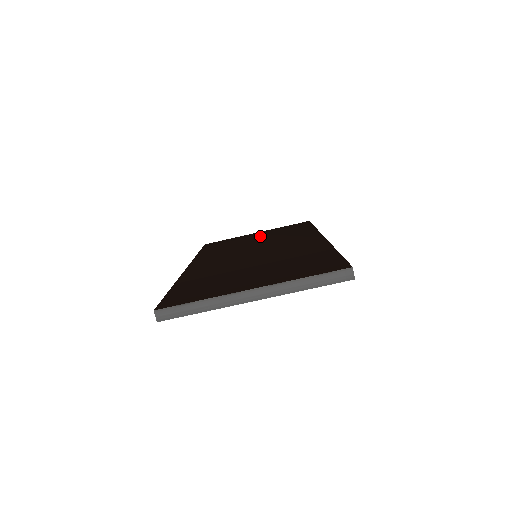
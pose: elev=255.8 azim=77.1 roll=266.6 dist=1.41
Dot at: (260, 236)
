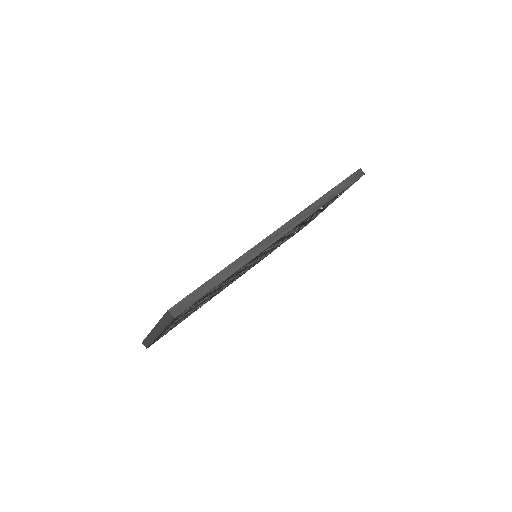
Dot at: occluded
